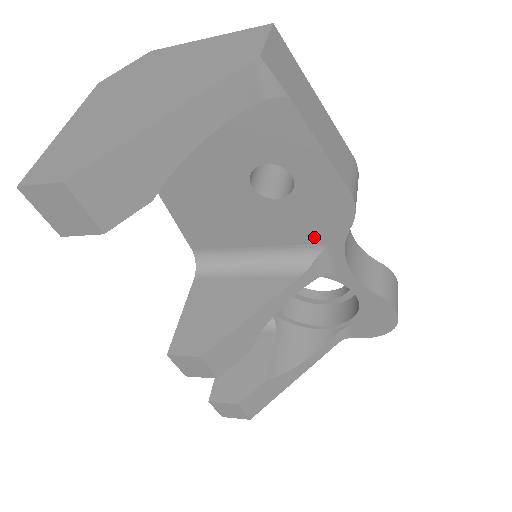
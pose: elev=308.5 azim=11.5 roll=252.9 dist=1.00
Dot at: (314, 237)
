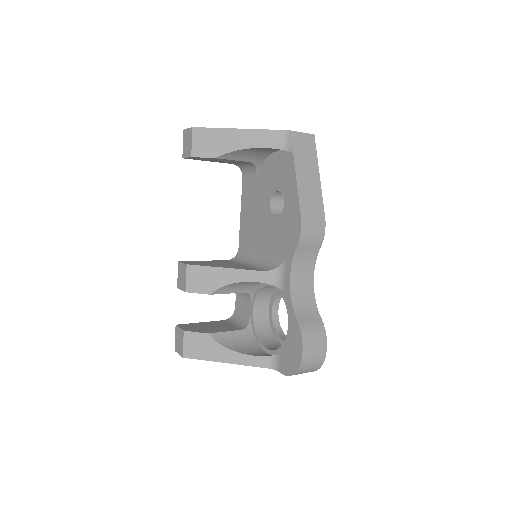
Dot at: (282, 251)
